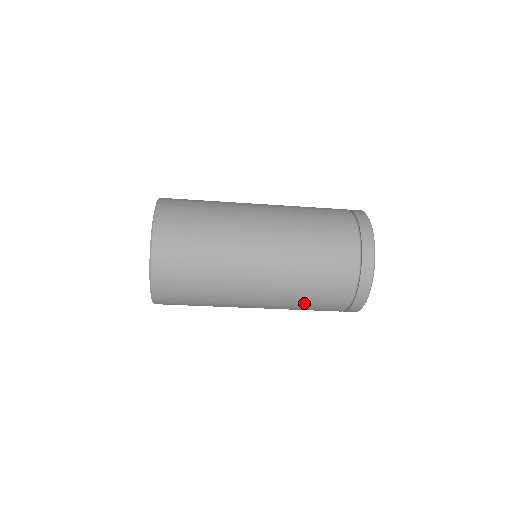
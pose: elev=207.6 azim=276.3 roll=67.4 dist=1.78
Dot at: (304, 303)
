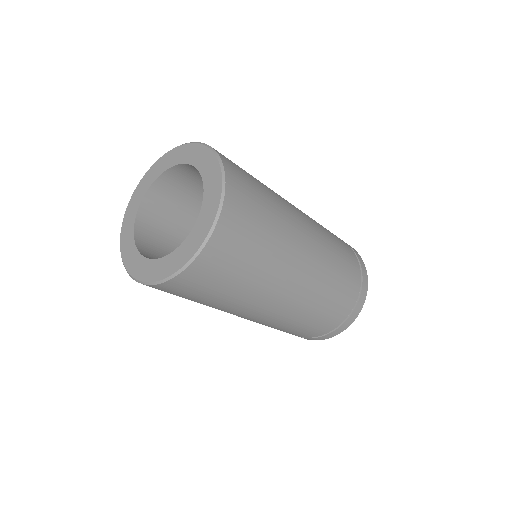
Dot at: (329, 295)
